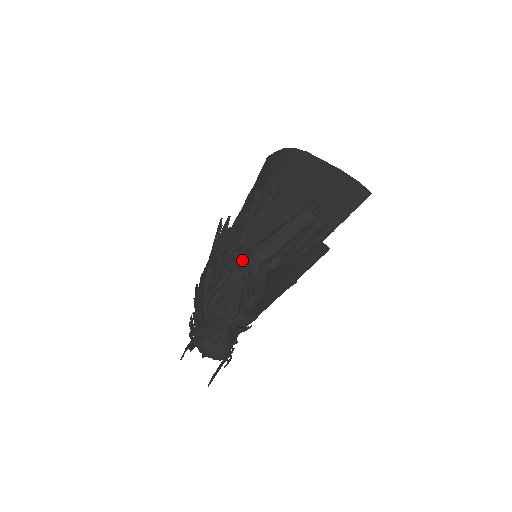
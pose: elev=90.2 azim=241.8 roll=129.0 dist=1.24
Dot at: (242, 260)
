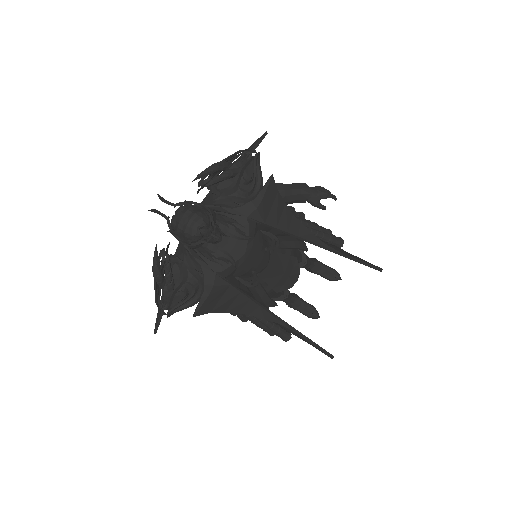
Dot at: occluded
